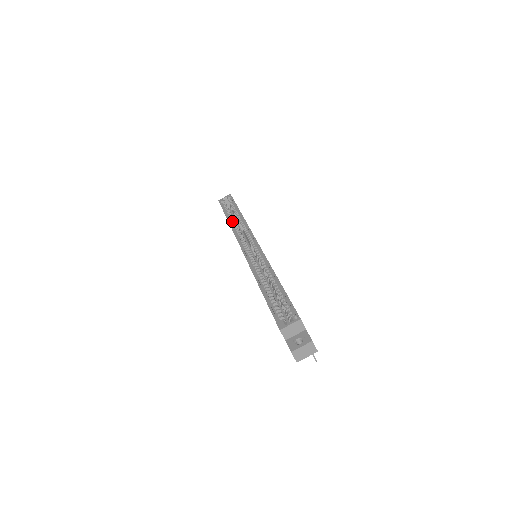
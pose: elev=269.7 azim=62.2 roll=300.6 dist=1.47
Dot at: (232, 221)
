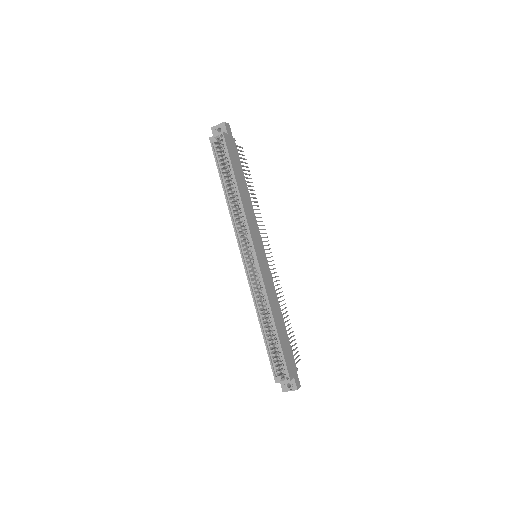
Dot at: (229, 197)
